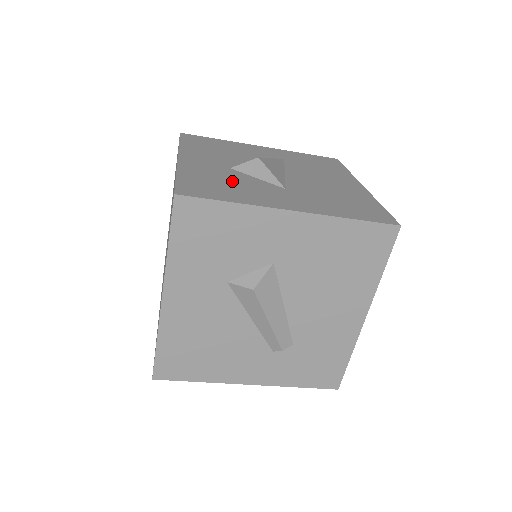
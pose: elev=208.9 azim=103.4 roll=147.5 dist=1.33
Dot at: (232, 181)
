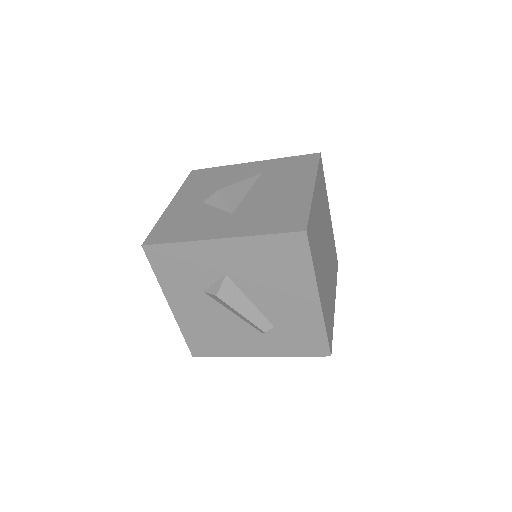
Dot at: (193, 218)
